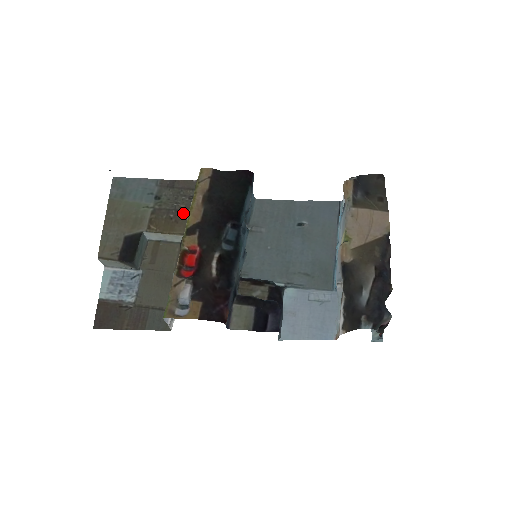
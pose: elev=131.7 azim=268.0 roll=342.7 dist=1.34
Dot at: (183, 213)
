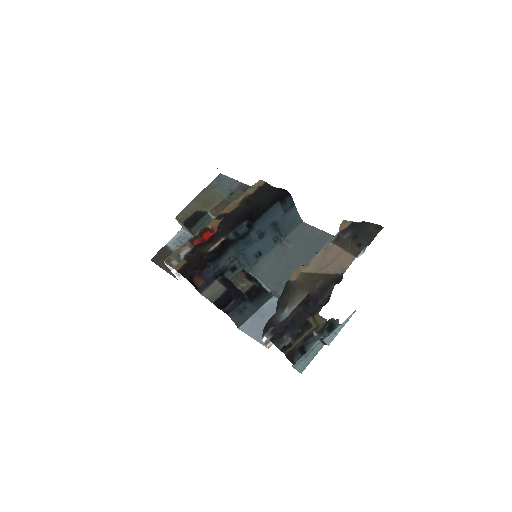
Dot at: occluded
